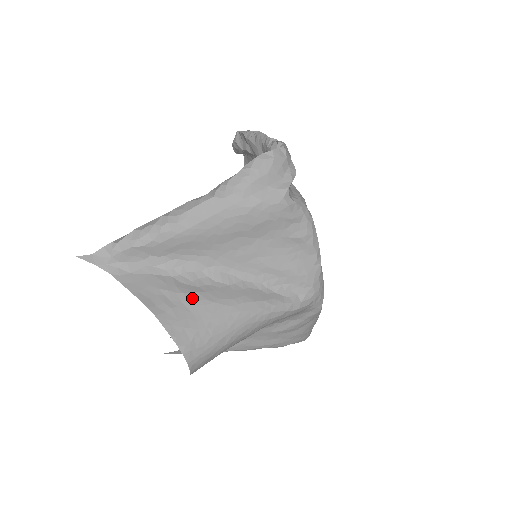
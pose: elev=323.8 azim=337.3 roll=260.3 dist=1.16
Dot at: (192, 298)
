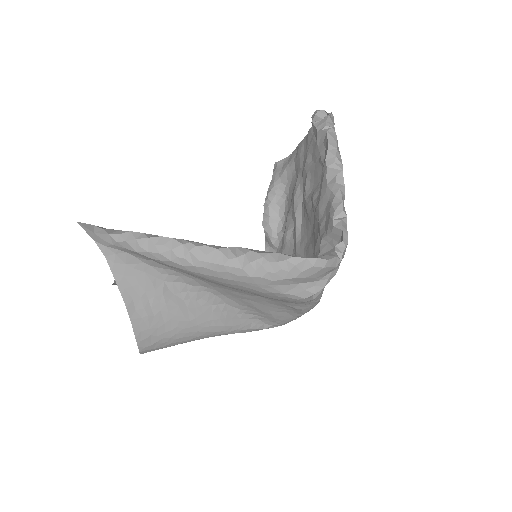
Dot at: (172, 311)
